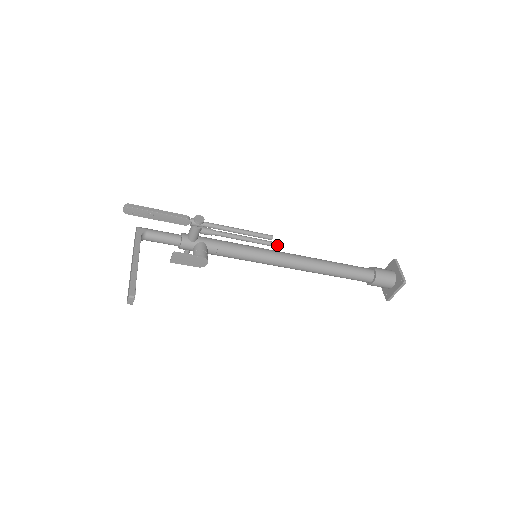
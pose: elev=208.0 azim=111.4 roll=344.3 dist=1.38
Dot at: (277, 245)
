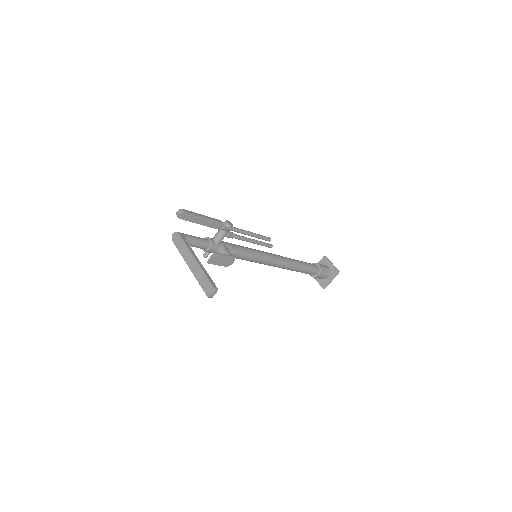
Dot at: (271, 246)
